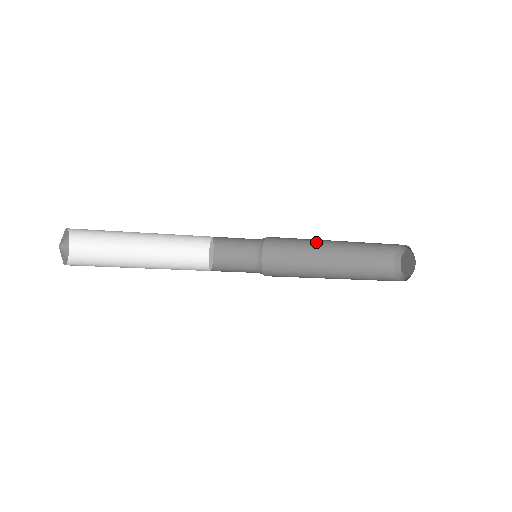
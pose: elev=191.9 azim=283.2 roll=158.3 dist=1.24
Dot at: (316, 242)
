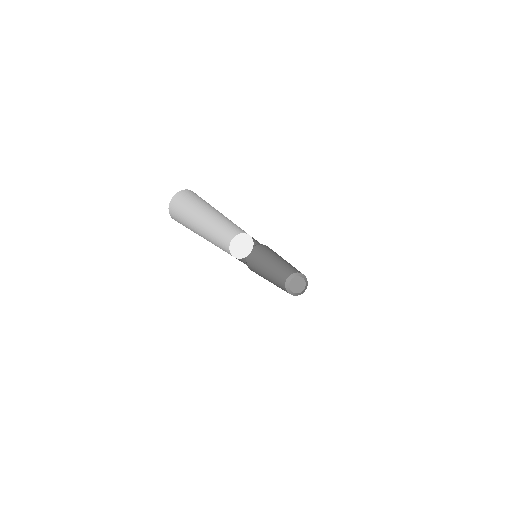
Dot at: (273, 256)
